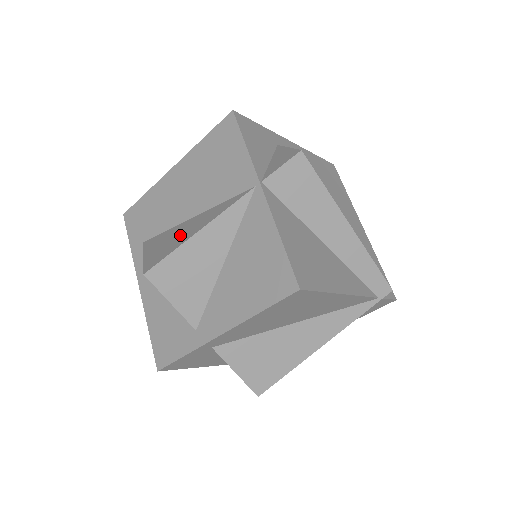
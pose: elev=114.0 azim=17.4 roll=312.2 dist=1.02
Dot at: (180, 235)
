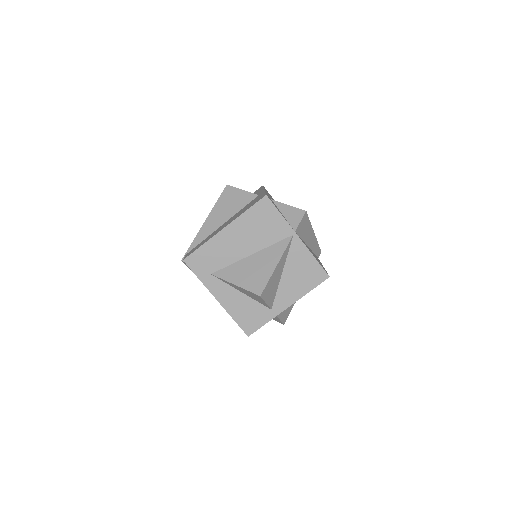
Dot at: (259, 268)
